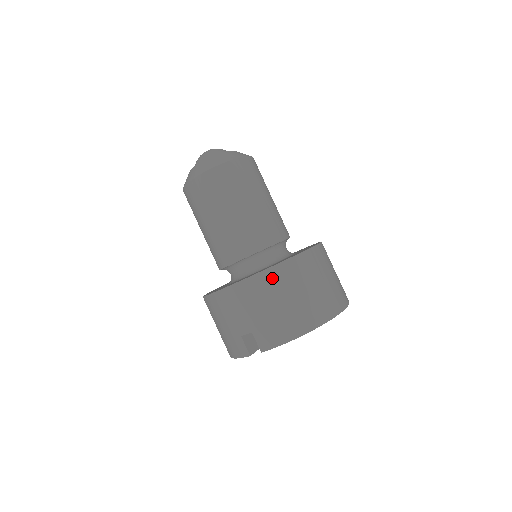
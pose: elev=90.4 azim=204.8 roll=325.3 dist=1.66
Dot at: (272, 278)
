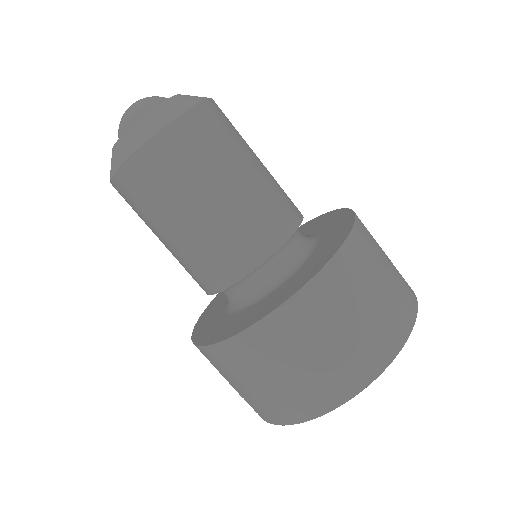
Dot at: (238, 351)
